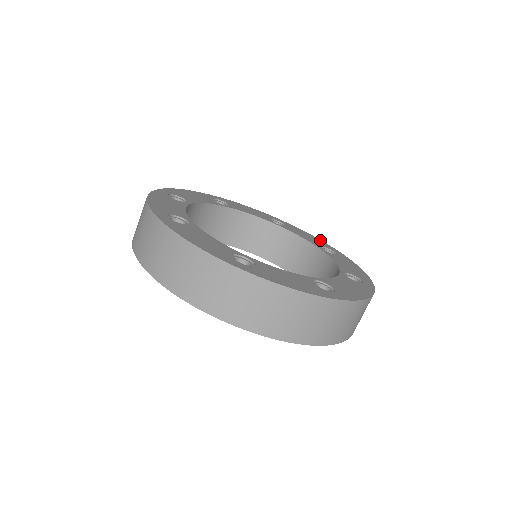
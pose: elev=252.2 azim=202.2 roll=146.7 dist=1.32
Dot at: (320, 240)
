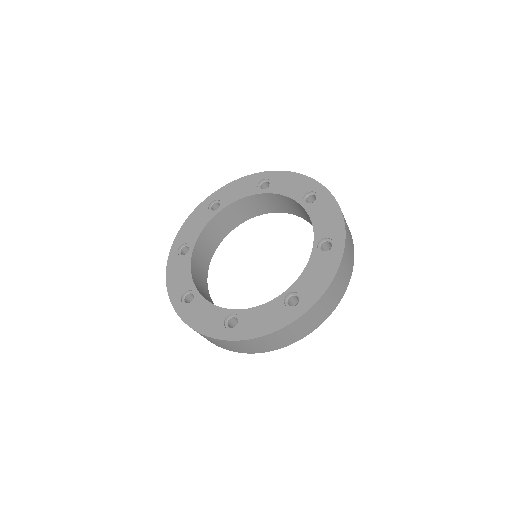
Dot at: (304, 177)
